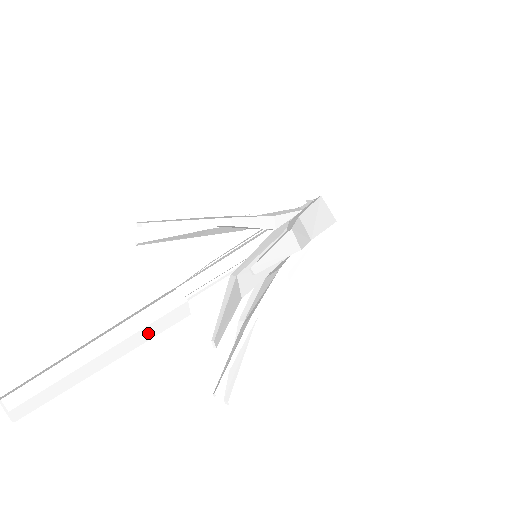
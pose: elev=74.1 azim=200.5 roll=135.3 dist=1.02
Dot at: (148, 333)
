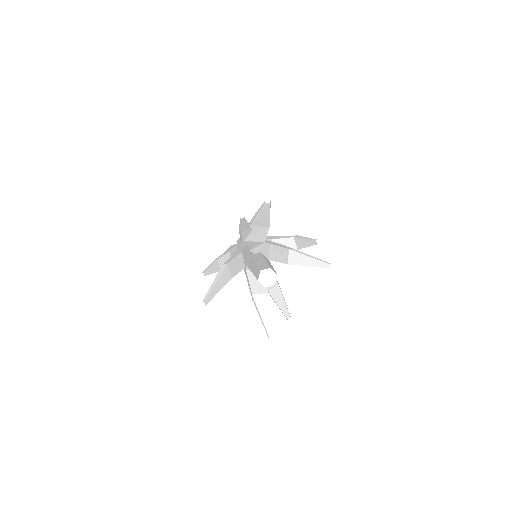
Dot at: occluded
